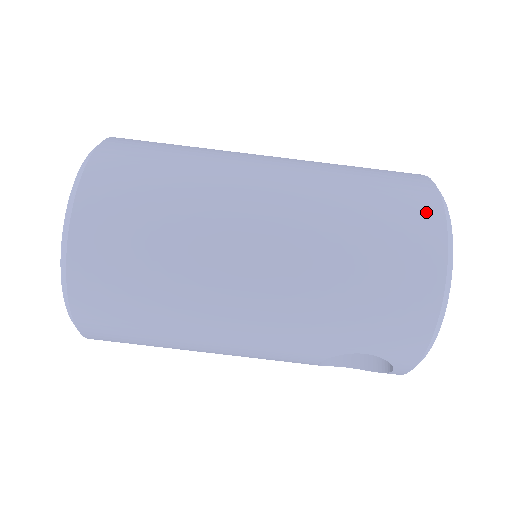
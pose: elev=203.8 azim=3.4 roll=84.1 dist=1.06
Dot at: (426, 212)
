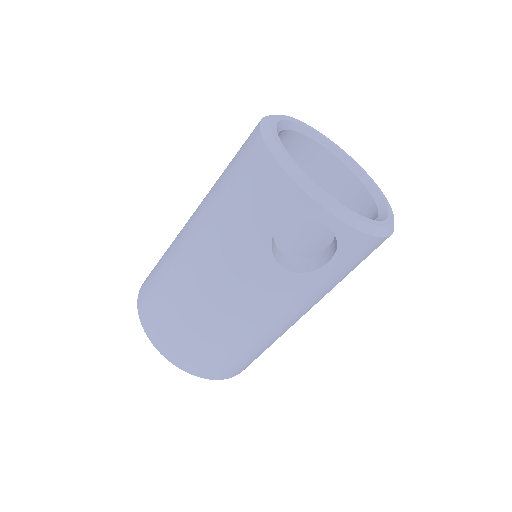
Dot at: (253, 130)
